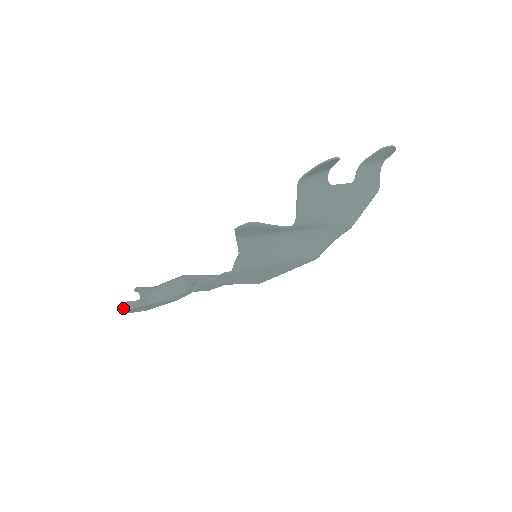
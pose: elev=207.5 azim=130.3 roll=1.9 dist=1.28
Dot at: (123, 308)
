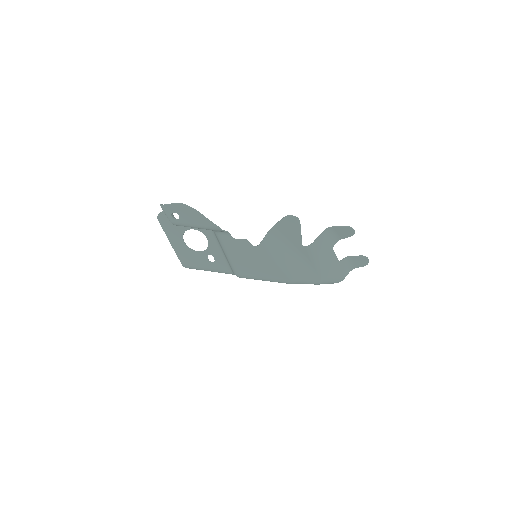
Dot at: occluded
